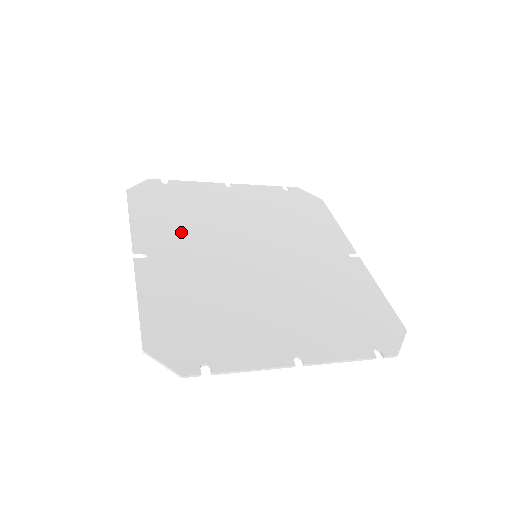
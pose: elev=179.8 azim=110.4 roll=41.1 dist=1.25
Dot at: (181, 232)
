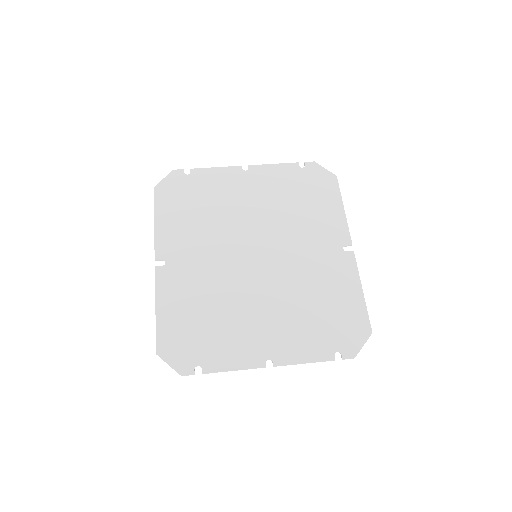
Dot at: (195, 234)
